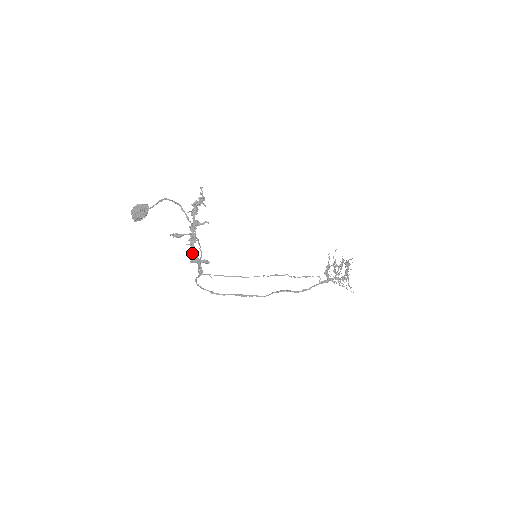
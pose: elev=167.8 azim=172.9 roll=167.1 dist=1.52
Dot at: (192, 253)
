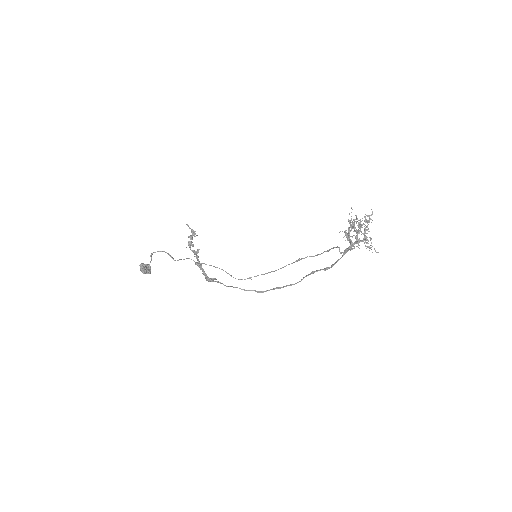
Dot at: (204, 275)
